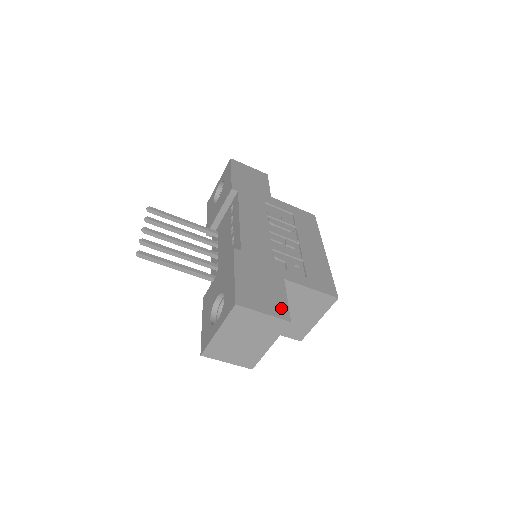
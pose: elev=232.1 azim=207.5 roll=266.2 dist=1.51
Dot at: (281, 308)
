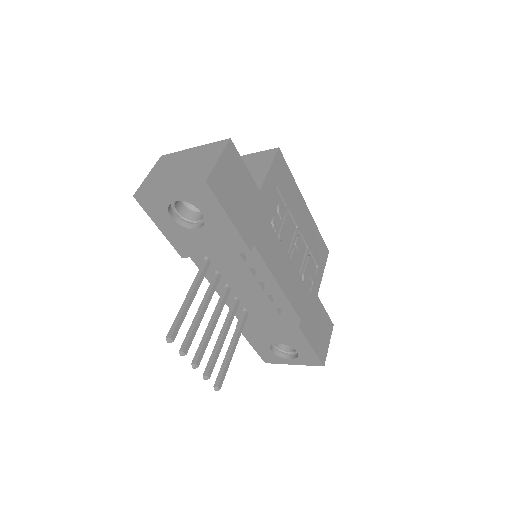
Dot at: (329, 325)
